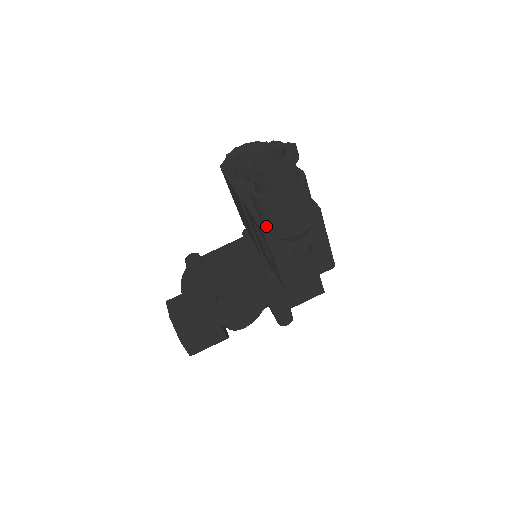
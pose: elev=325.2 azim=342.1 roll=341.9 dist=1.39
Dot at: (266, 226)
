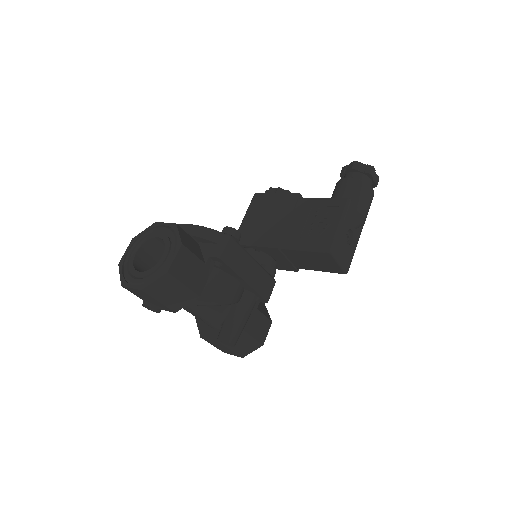
Dot at: (349, 198)
